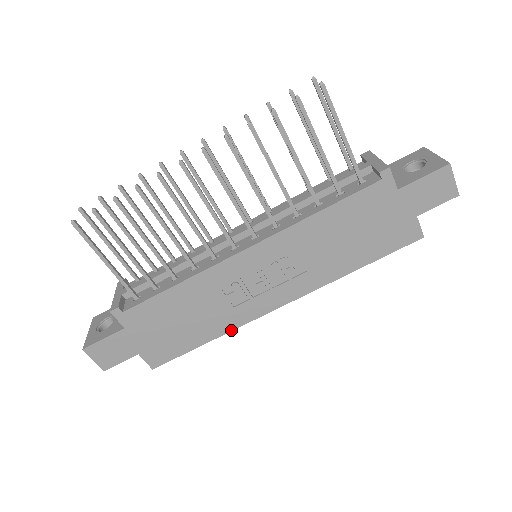
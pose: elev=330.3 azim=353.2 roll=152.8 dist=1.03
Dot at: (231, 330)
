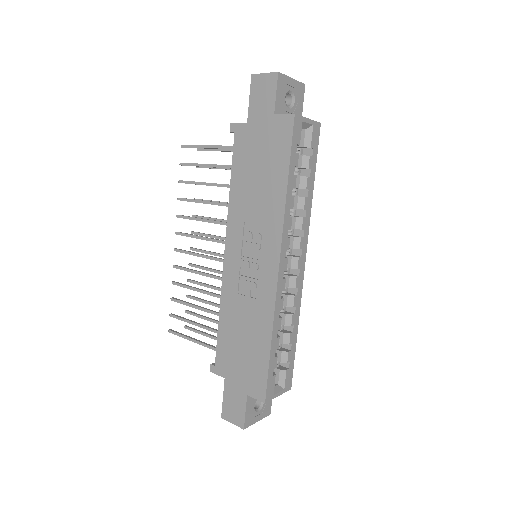
Dot at: (273, 319)
